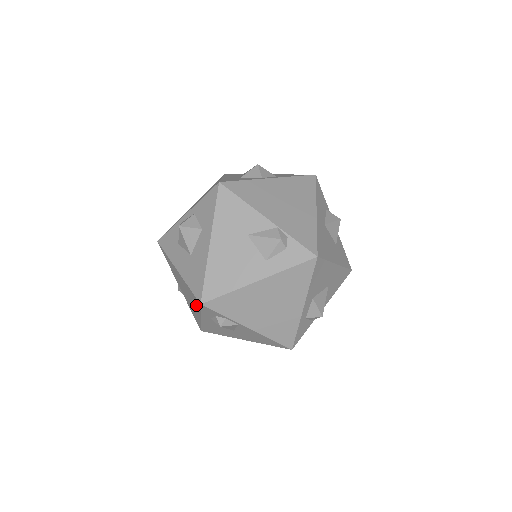
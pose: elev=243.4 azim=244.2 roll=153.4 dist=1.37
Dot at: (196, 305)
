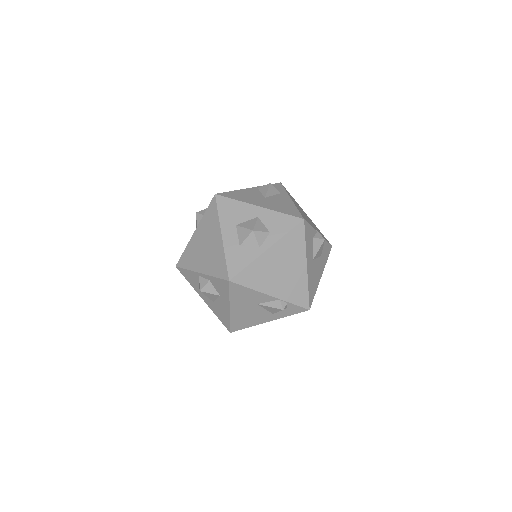
Dot at: occluded
